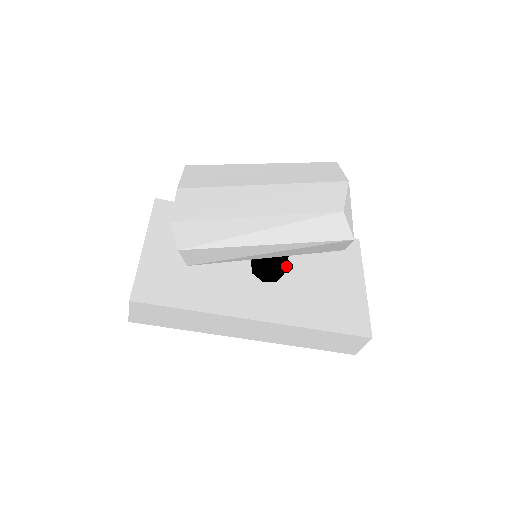
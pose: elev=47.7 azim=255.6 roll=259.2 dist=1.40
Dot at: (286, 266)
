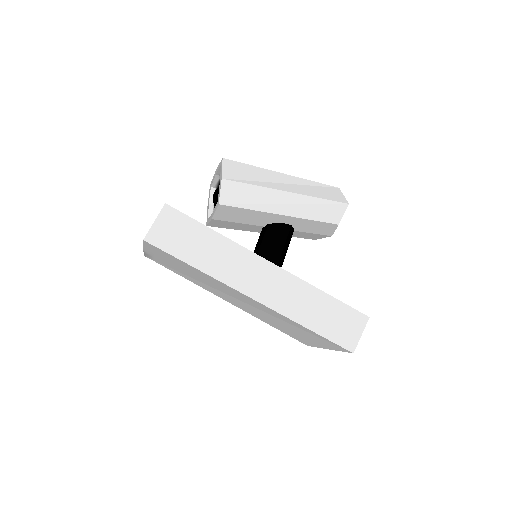
Dot at: occluded
